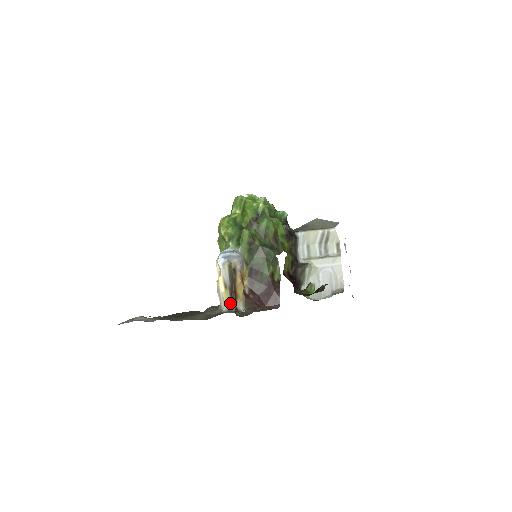
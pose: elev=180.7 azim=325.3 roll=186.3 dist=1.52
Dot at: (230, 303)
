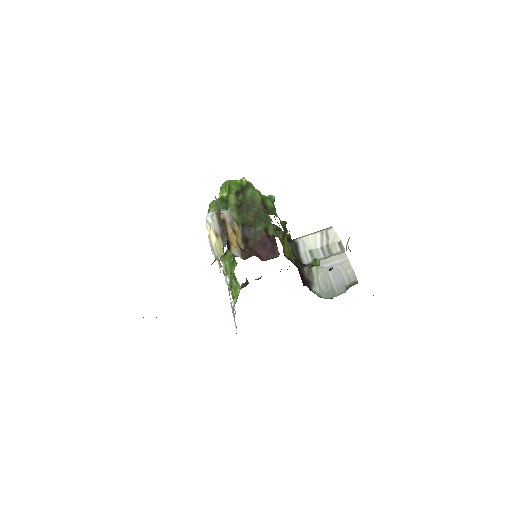
Dot at: (223, 245)
